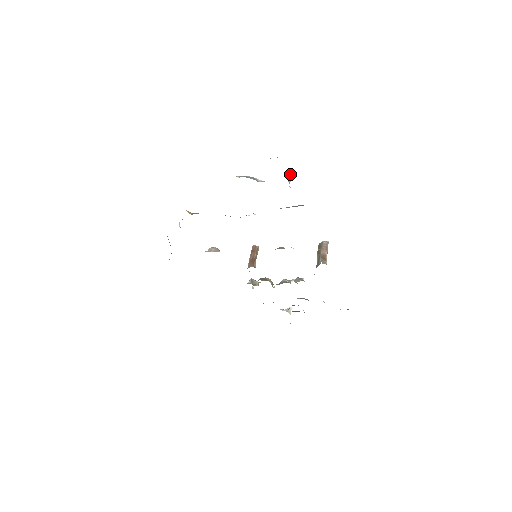
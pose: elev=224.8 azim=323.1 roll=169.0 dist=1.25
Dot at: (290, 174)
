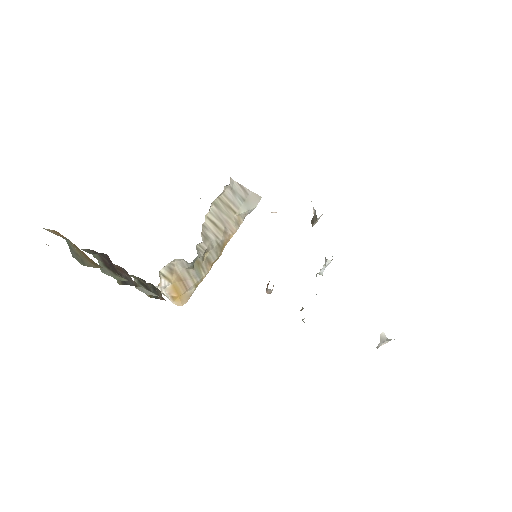
Dot at: occluded
